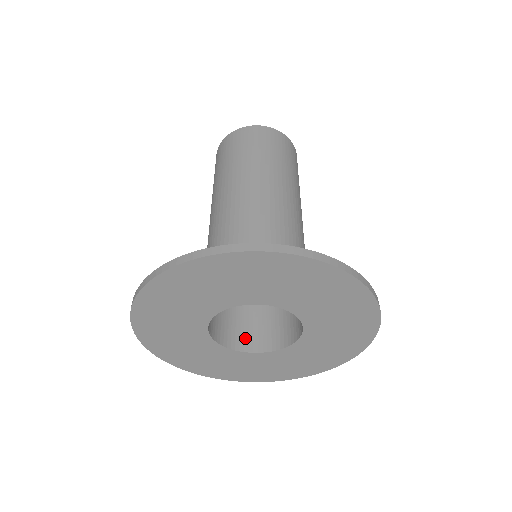
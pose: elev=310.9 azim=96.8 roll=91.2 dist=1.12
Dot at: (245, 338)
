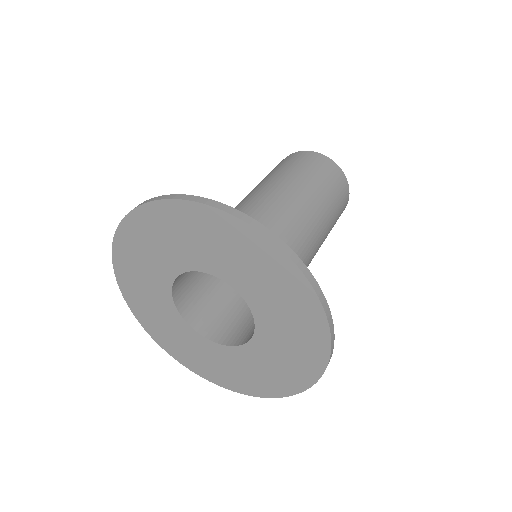
Dot at: (193, 309)
